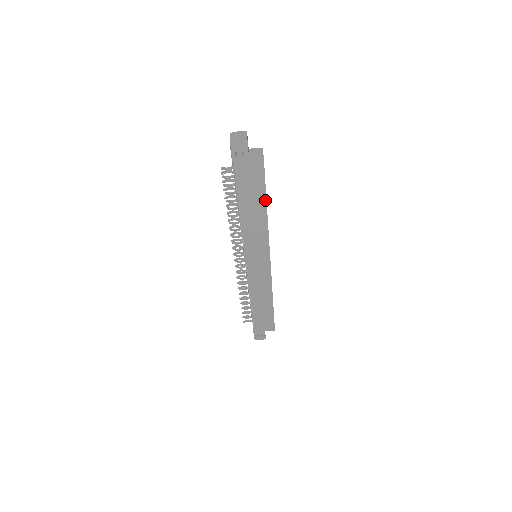
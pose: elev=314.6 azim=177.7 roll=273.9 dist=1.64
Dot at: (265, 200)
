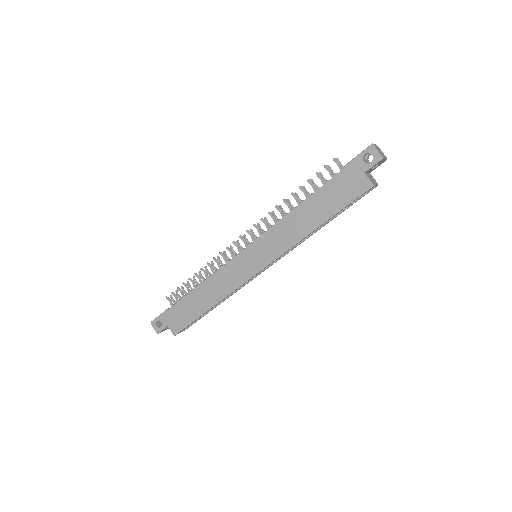
Dot at: (330, 216)
